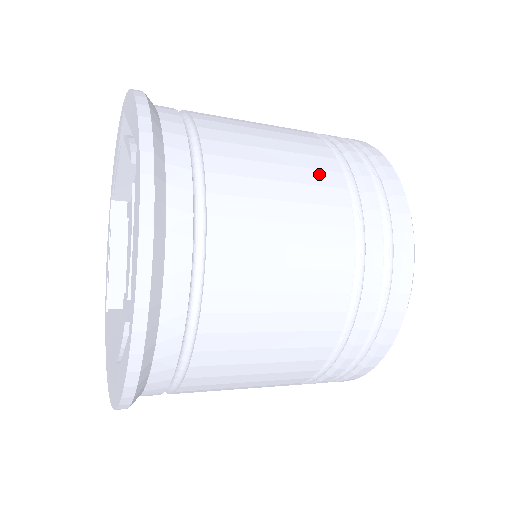
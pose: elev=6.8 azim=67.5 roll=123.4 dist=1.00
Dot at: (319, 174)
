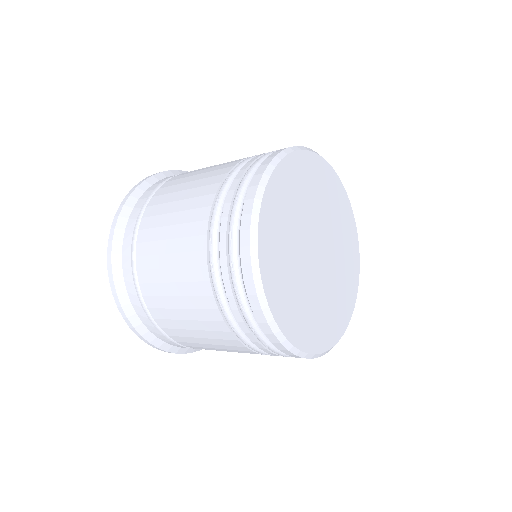
Dot at: (195, 212)
